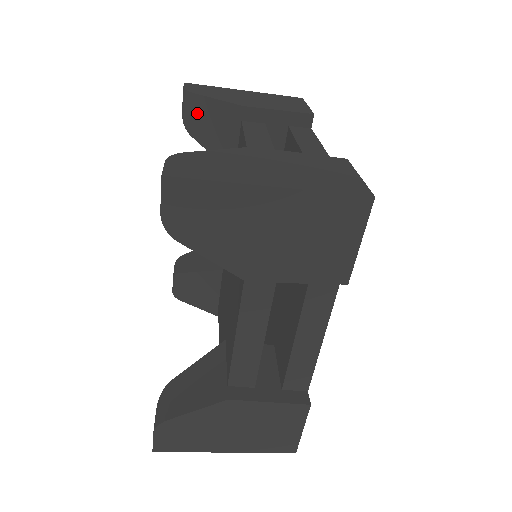
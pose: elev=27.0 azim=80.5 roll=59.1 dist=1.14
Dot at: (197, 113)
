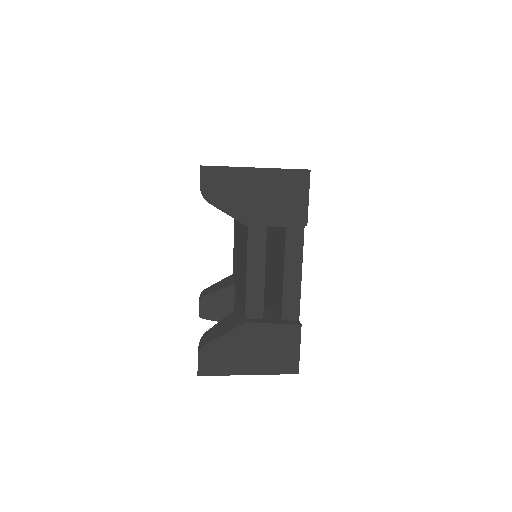
Dot at: occluded
